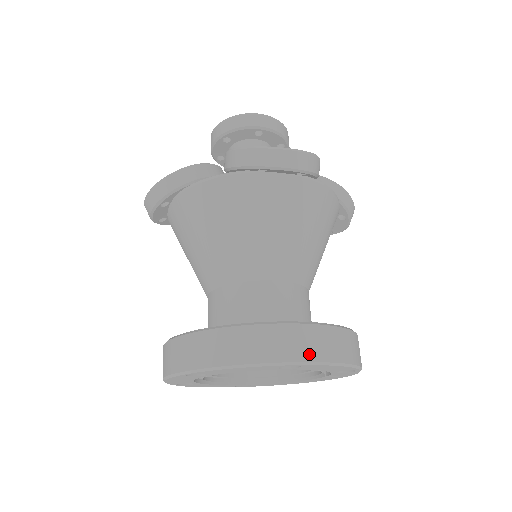
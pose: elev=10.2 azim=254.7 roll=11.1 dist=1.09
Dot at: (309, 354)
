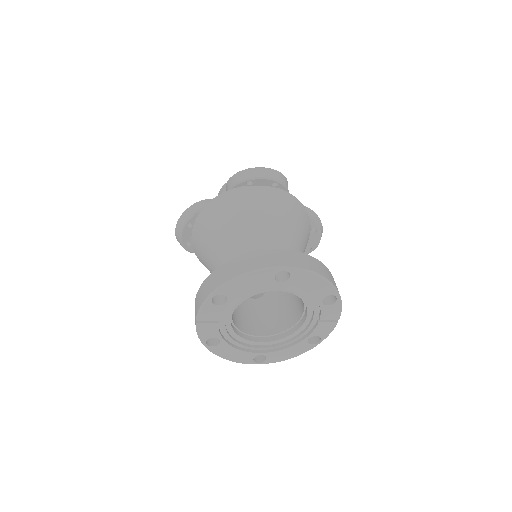
Dot at: (293, 263)
